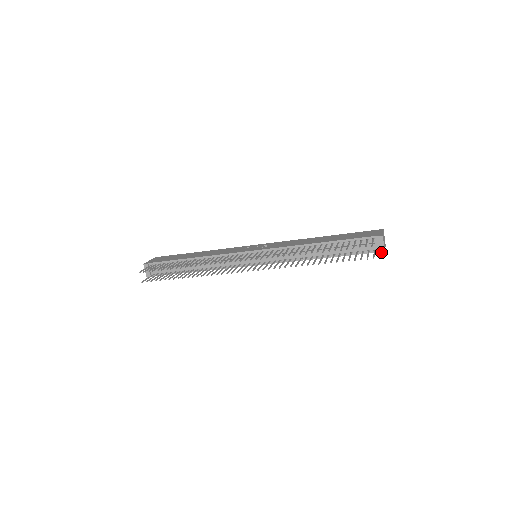
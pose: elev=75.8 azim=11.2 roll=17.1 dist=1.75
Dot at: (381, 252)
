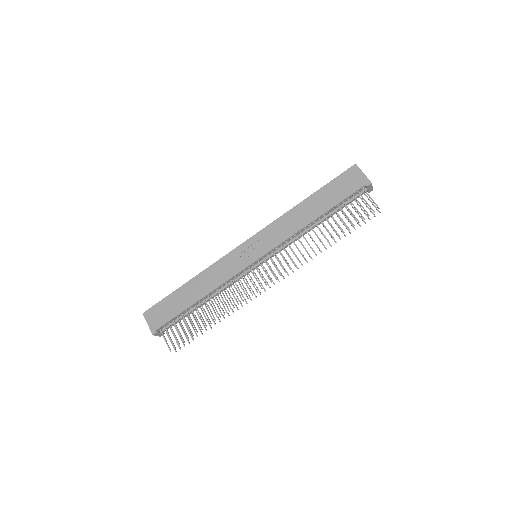
Dot at: occluded
